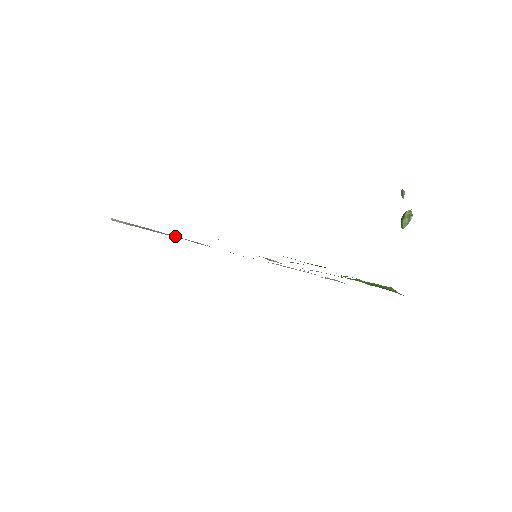
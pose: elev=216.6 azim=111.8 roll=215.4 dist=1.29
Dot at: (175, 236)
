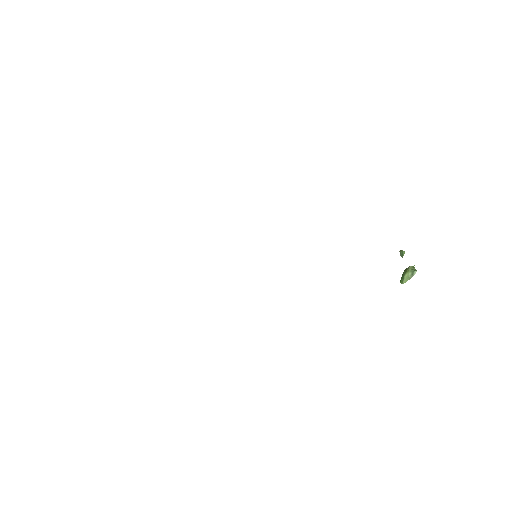
Dot at: occluded
